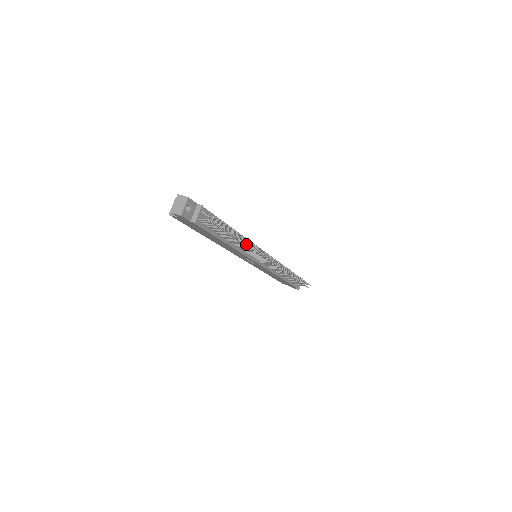
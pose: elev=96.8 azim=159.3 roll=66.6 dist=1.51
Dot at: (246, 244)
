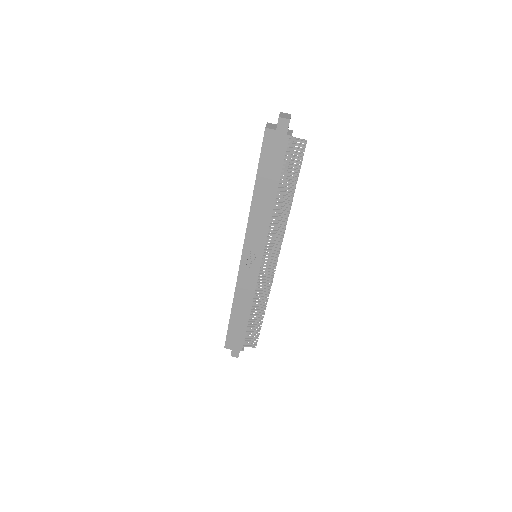
Dot at: (291, 201)
